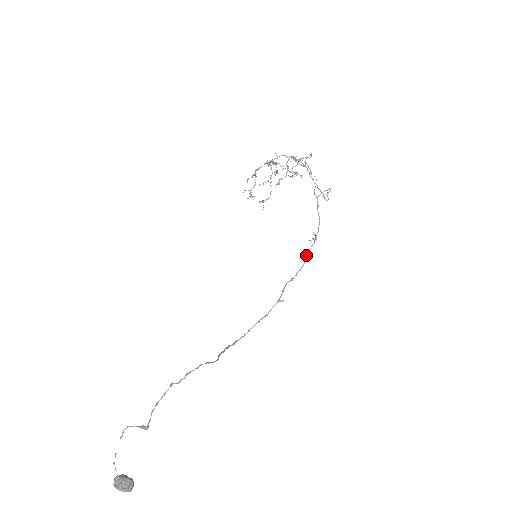
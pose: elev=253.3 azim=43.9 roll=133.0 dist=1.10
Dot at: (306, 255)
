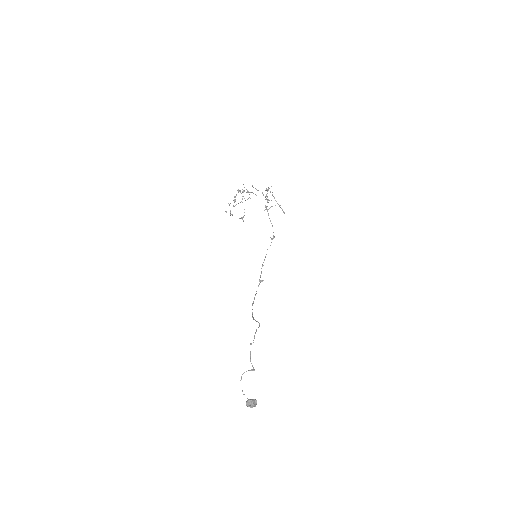
Dot at: occluded
